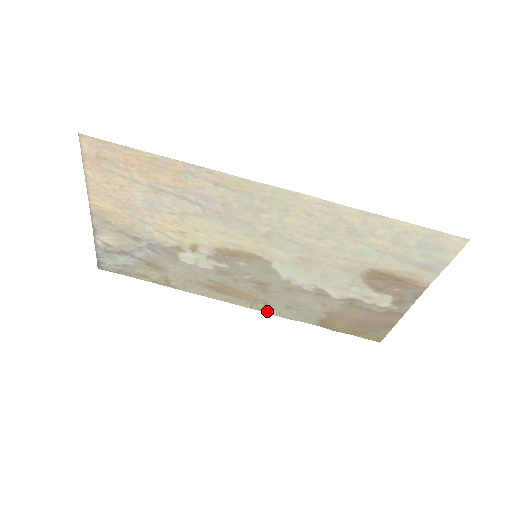
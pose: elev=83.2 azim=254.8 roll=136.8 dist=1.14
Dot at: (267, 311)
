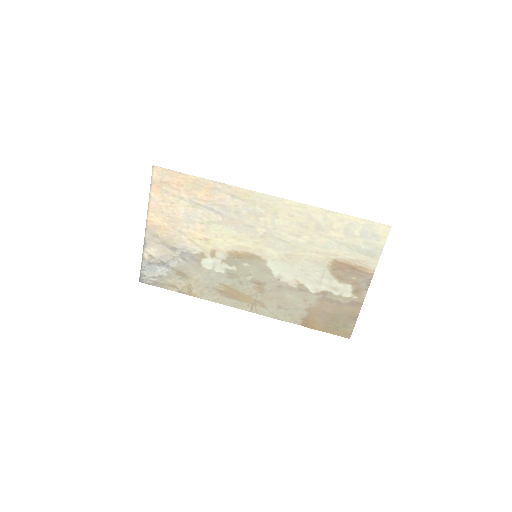
Dot at: (263, 313)
